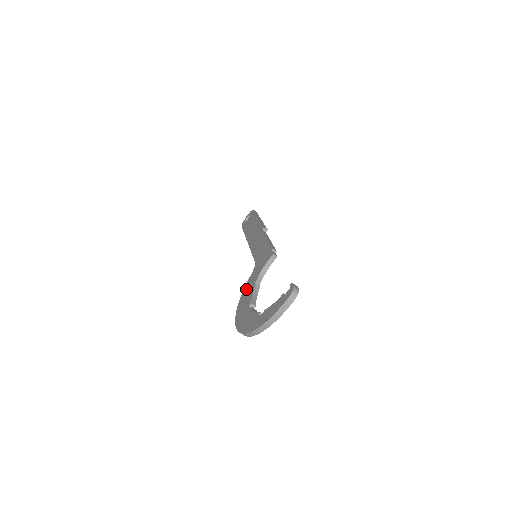
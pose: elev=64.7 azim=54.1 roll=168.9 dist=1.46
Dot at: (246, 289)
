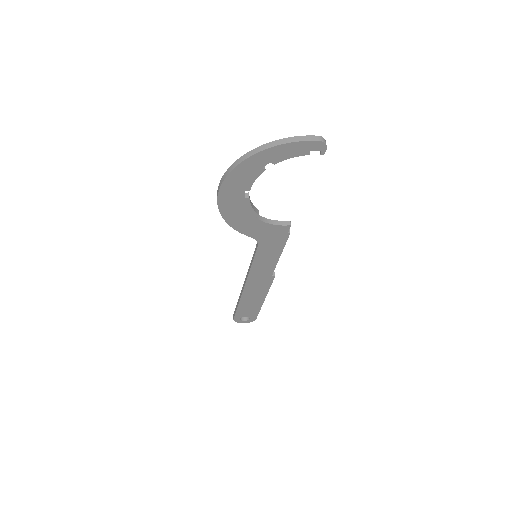
Dot at: occluded
